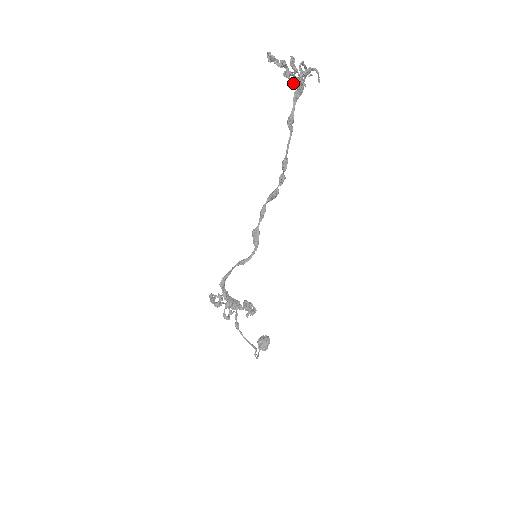
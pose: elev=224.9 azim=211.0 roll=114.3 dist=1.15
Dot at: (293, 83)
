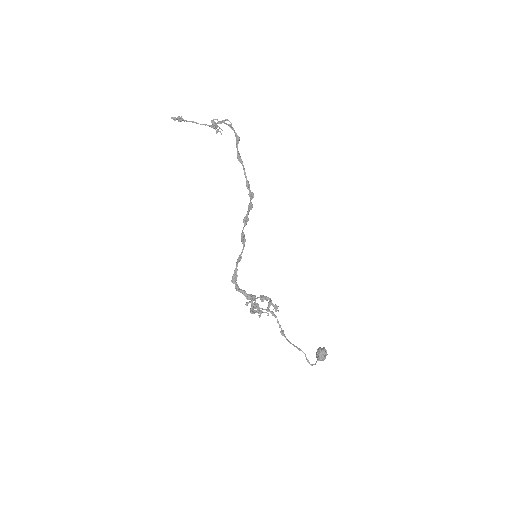
Dot at: (221, 134)
